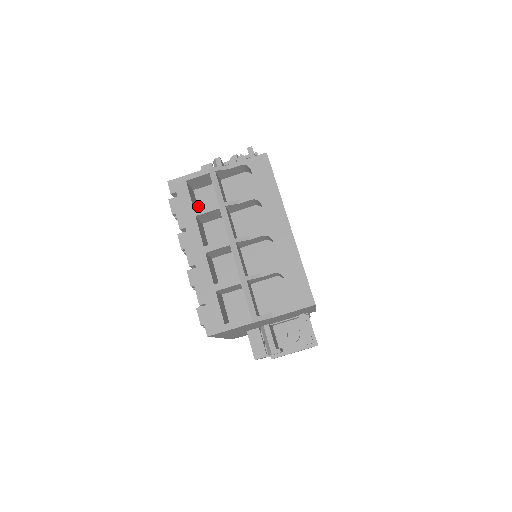
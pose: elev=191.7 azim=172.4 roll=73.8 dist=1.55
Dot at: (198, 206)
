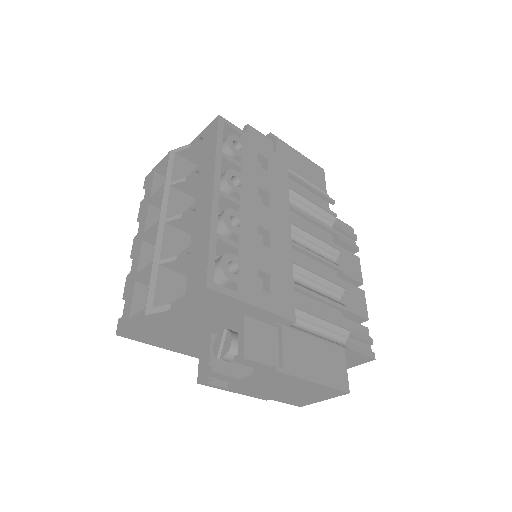
Dot at: occluded
